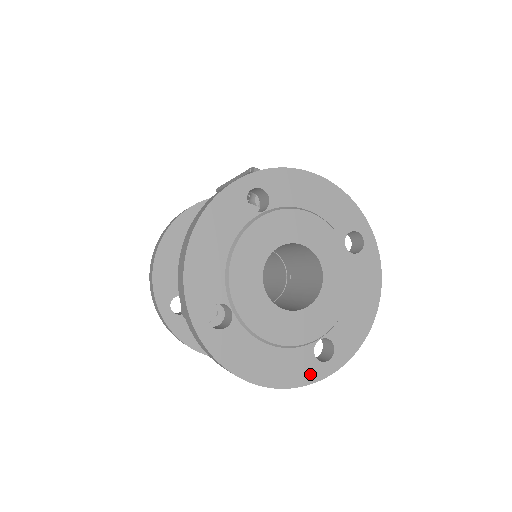
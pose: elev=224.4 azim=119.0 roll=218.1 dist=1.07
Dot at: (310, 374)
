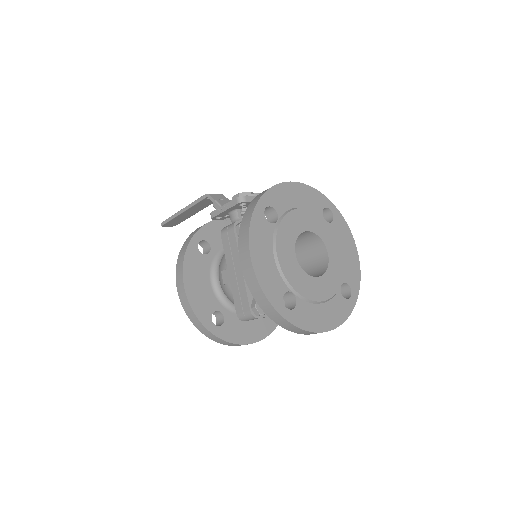
Dot at: (347, 309)
